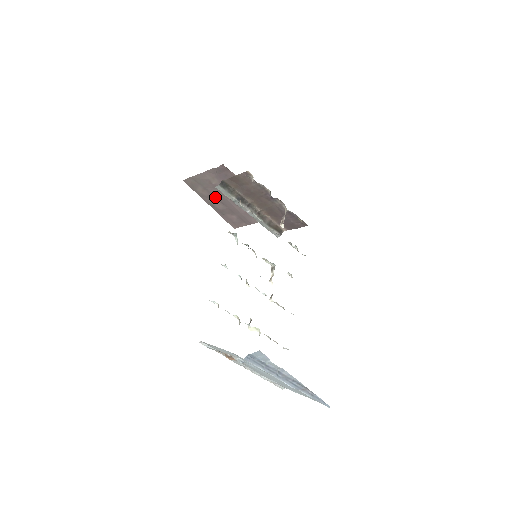
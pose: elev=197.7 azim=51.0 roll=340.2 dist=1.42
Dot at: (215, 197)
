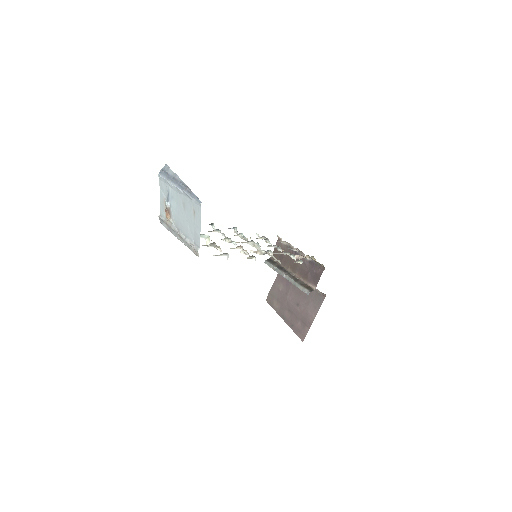
Dot at: (284, 306)
